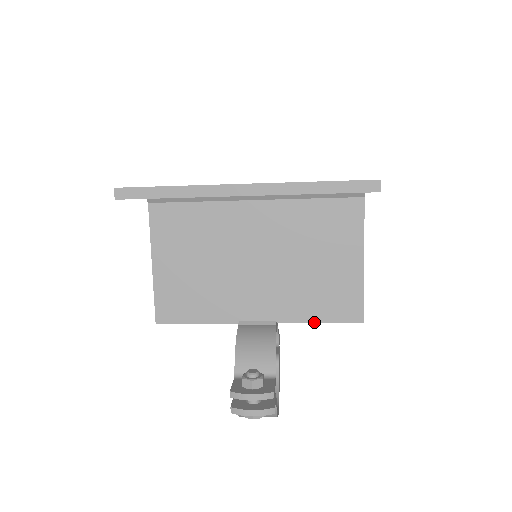
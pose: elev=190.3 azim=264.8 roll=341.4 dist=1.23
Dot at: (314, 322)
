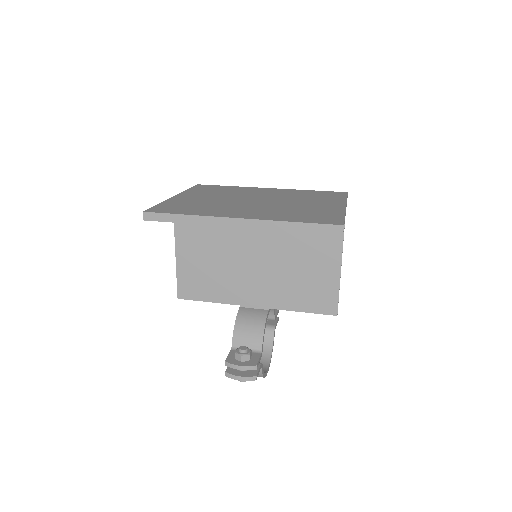
Dot at: (298, 311)
